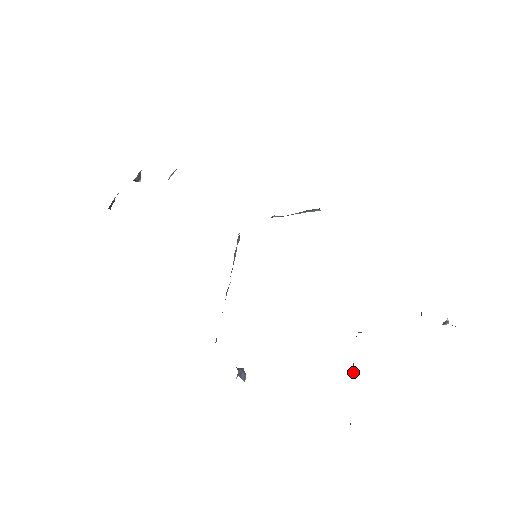
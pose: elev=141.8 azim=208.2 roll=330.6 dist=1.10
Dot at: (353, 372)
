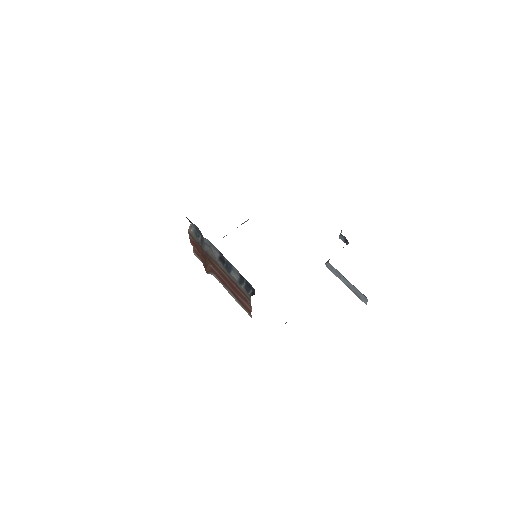
Dot at: (342, 279)
